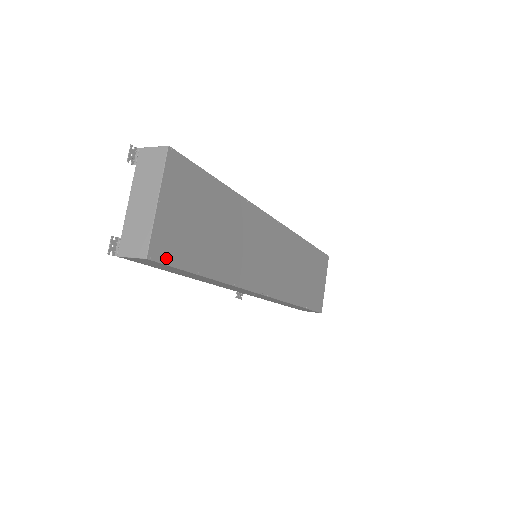
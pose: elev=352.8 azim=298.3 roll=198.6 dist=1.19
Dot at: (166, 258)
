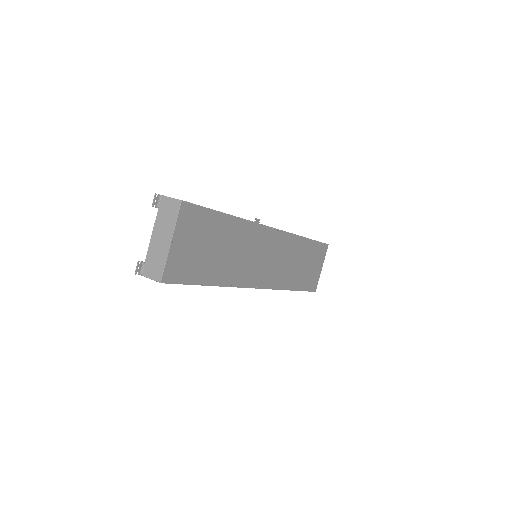
Dot at: (176, 279)
